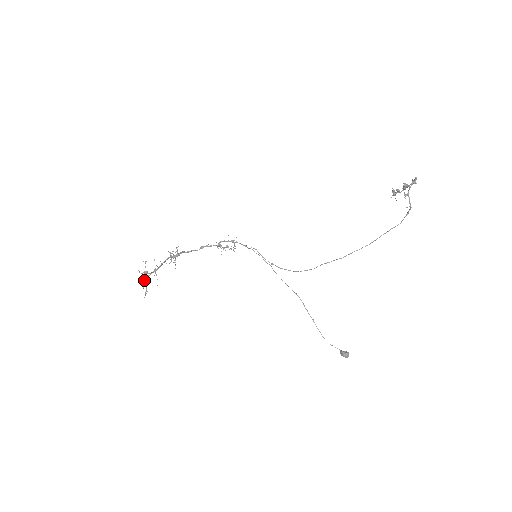
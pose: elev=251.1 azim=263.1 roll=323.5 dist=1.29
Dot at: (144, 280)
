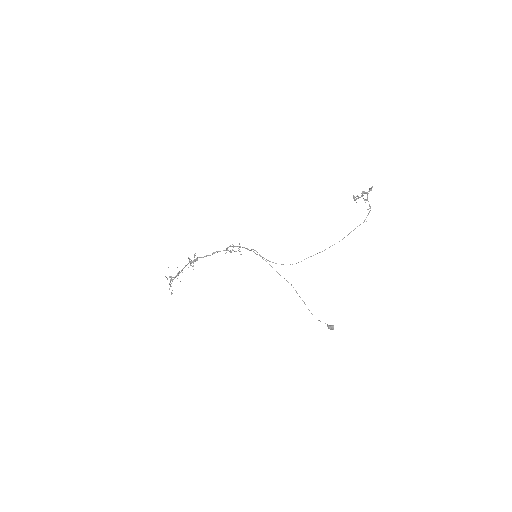
Dot at: (169, 284)
